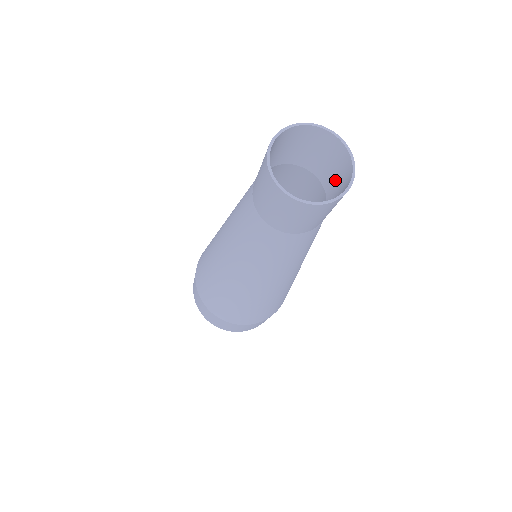
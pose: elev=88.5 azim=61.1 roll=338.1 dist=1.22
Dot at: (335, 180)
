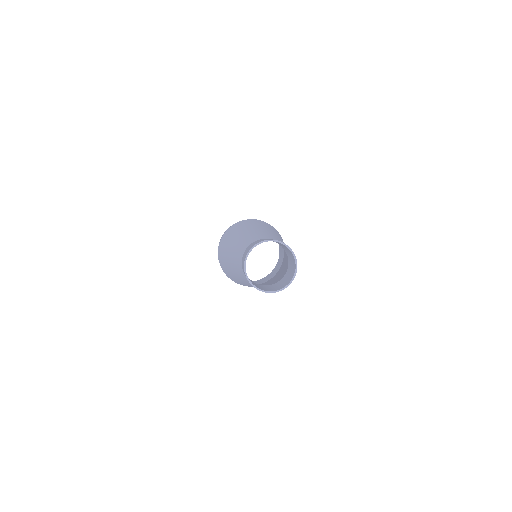
Dot at: (288, 253)
